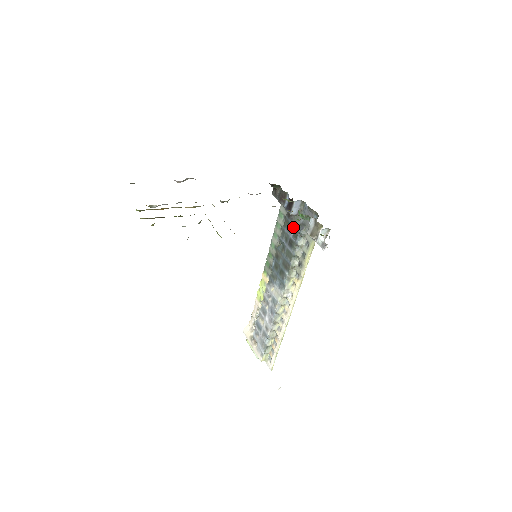
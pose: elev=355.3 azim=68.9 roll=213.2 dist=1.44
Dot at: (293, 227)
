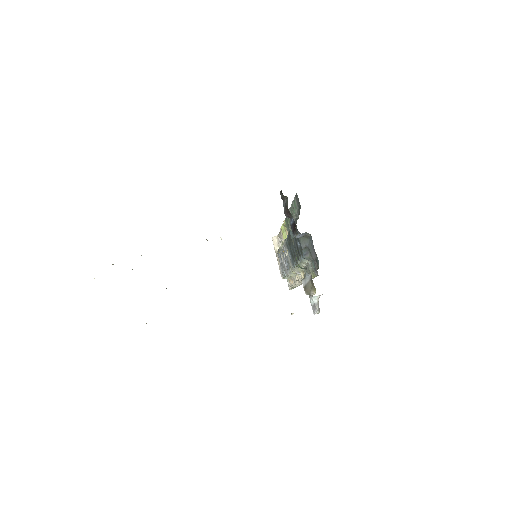
Dot at: (299, 242)
